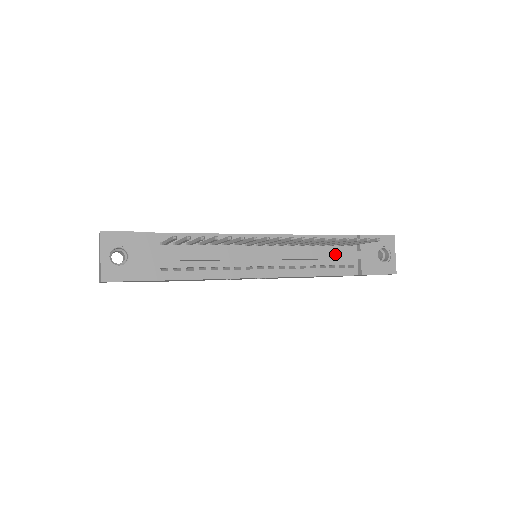
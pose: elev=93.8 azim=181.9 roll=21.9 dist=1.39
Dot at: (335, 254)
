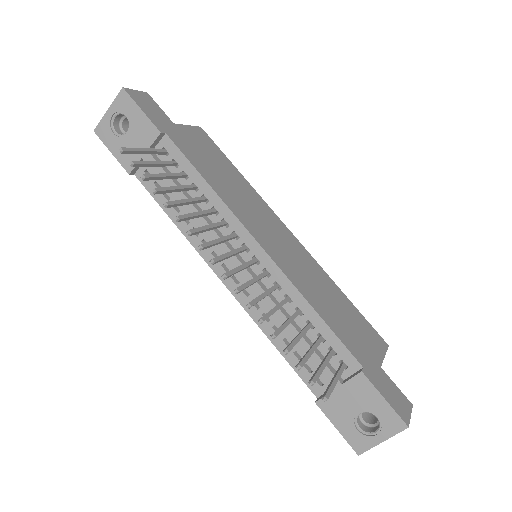
Dot at: occluded
